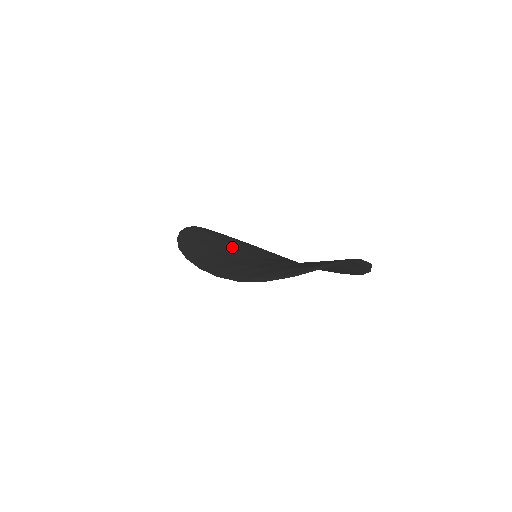
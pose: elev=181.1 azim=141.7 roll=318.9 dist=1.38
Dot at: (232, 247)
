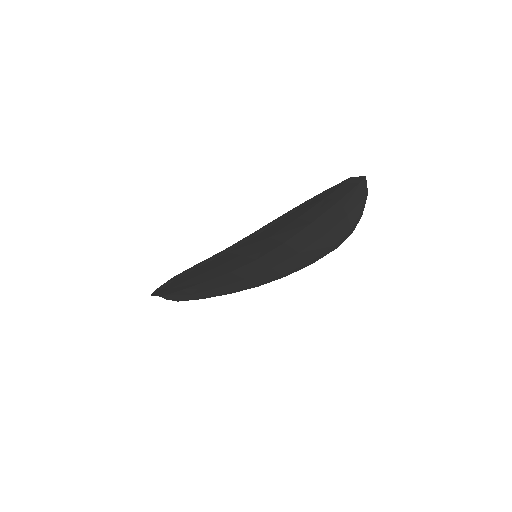
Dot at: occluded
